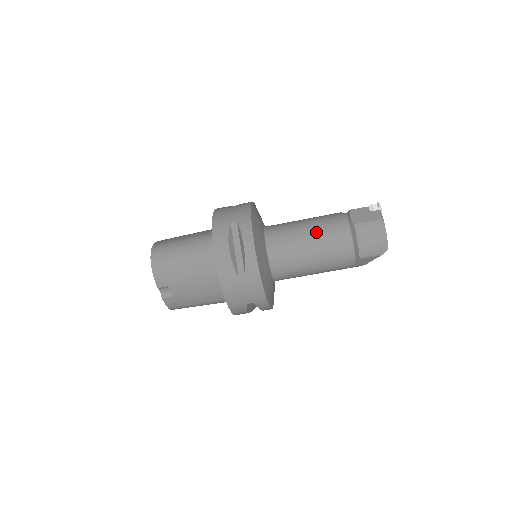
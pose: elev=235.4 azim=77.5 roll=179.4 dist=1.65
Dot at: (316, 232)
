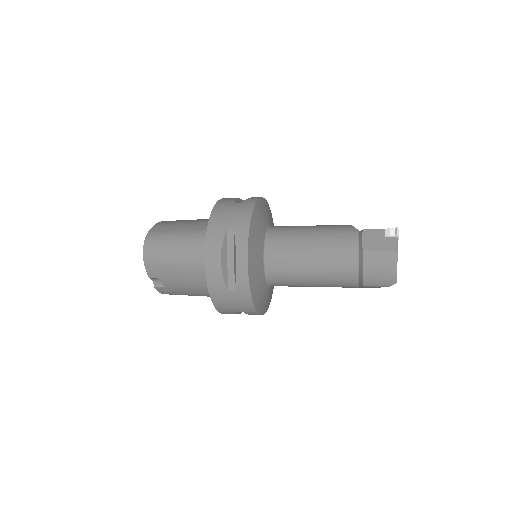
Dot at: (320, 250)
